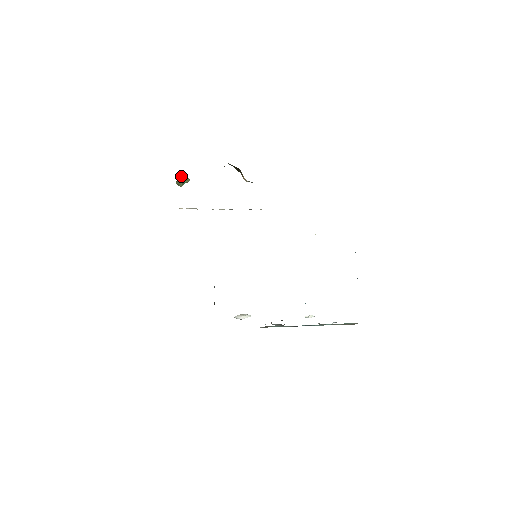
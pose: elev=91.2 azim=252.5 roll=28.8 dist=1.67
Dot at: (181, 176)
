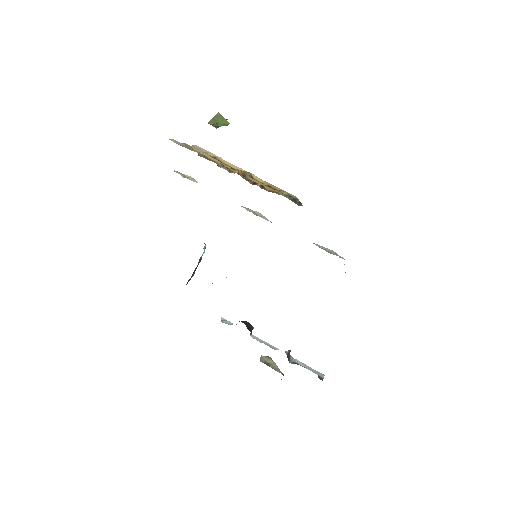
Dot at: (217, 118)
